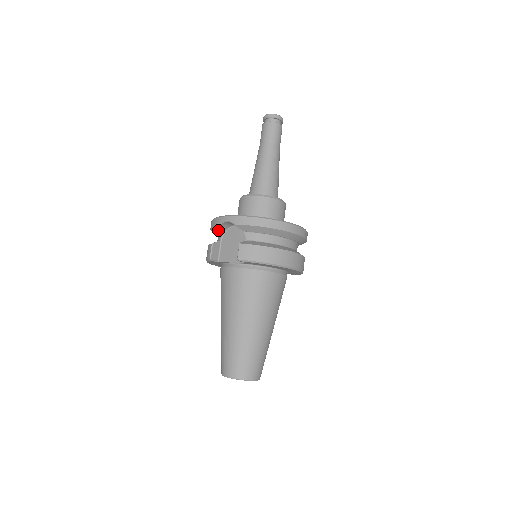
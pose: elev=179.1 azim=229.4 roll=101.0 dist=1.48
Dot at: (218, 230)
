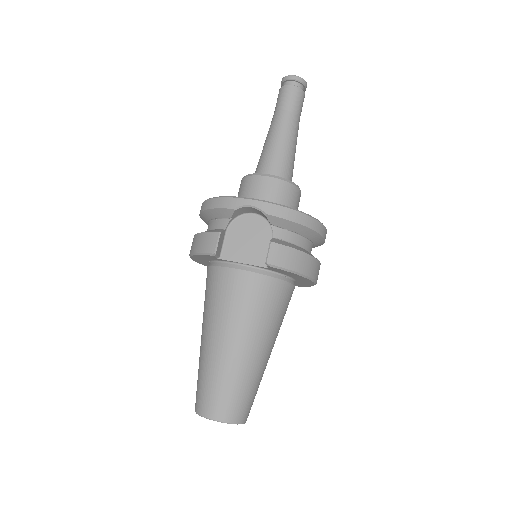
Dot at: (227, 214)
